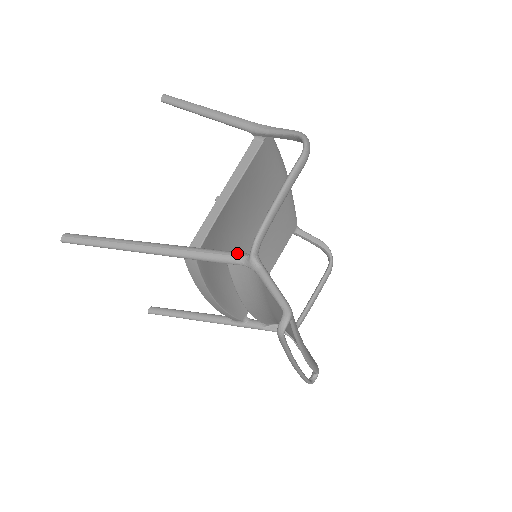
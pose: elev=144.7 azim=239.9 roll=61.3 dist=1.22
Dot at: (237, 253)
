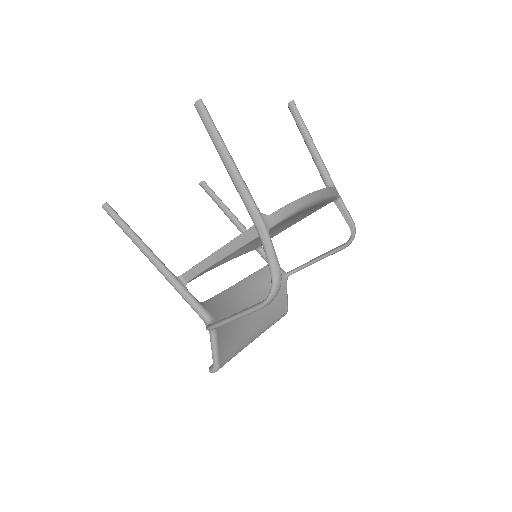
Dot at: (203, 314)
